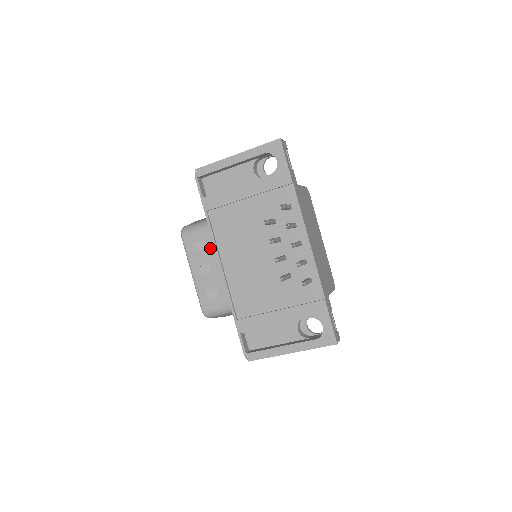
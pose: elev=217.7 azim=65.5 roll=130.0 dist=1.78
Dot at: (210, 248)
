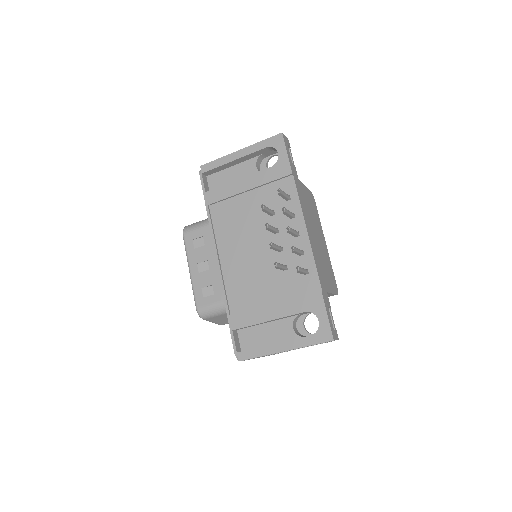
Dot at: (209, 244)
